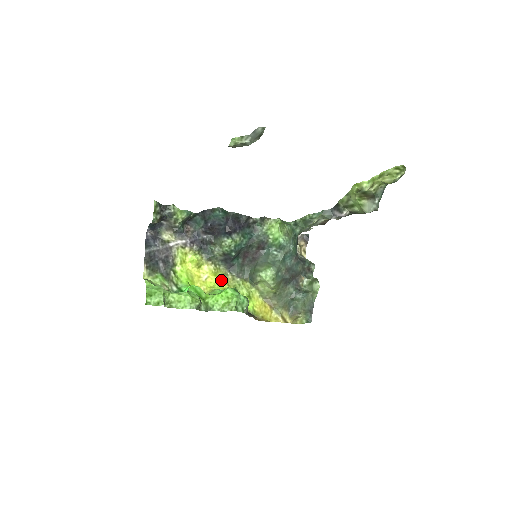
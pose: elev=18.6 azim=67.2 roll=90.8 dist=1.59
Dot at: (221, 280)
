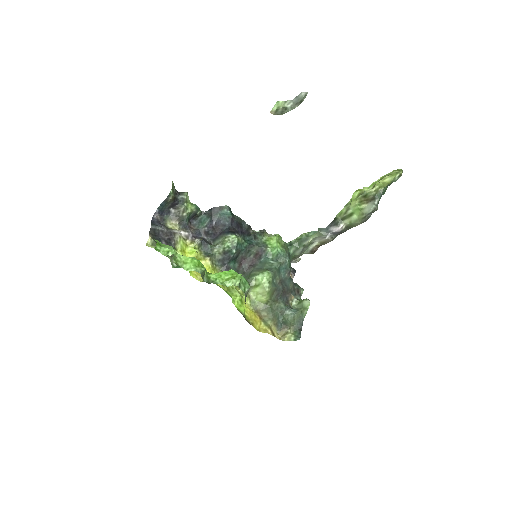
Dot at: occluded
